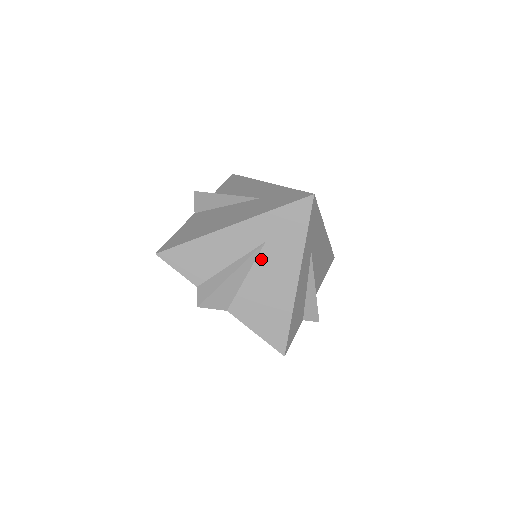
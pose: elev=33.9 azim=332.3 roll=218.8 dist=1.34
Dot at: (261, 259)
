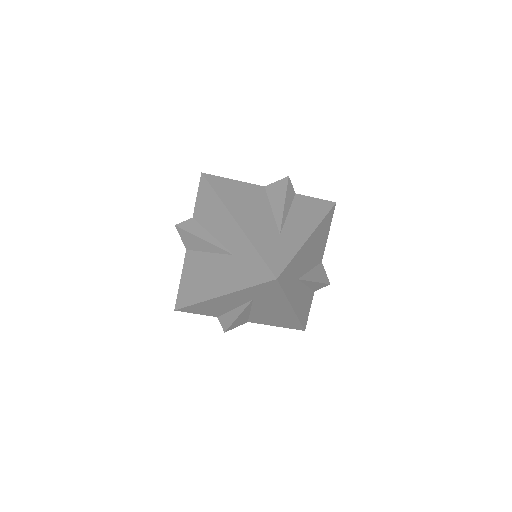
Dot at: (256, 305)
